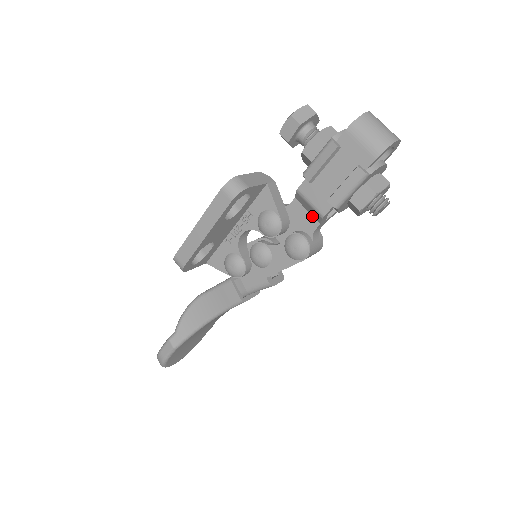
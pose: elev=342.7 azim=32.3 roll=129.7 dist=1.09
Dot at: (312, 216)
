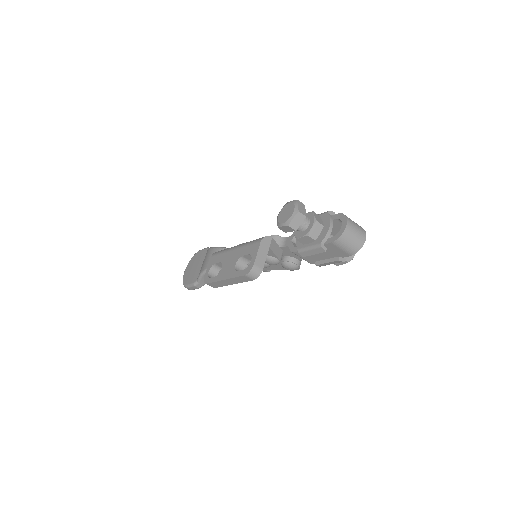
Dot at: occluded
